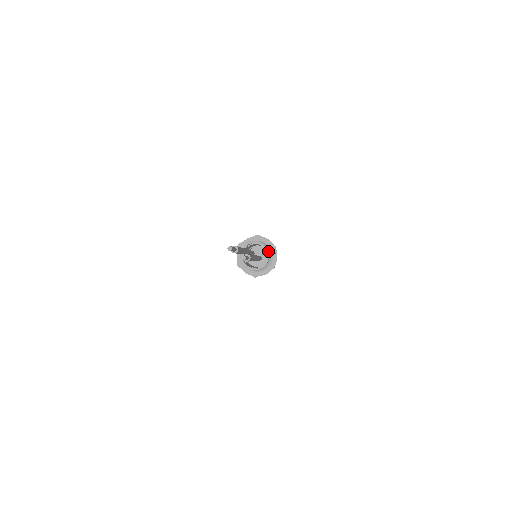
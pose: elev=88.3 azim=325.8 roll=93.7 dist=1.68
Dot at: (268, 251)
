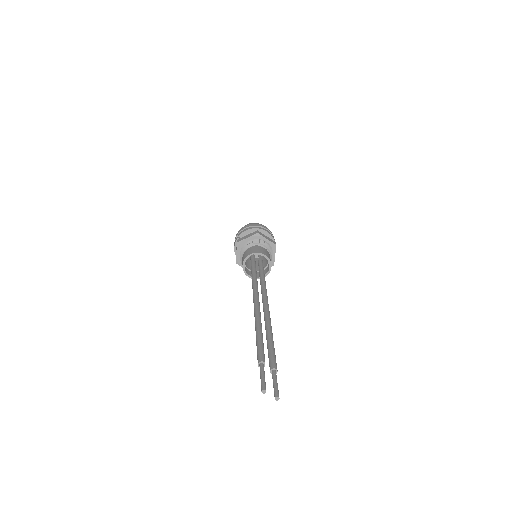
Dot at: (269, 254)
